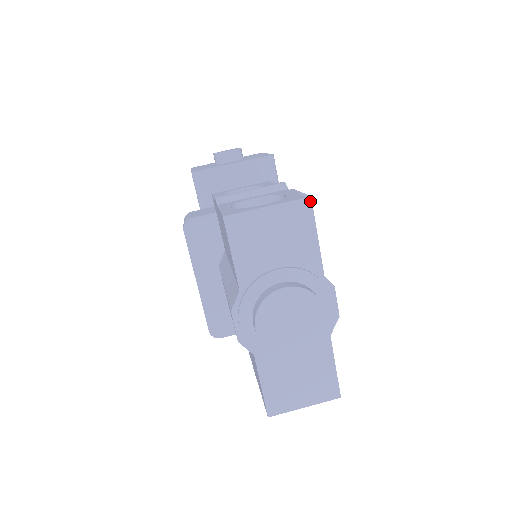
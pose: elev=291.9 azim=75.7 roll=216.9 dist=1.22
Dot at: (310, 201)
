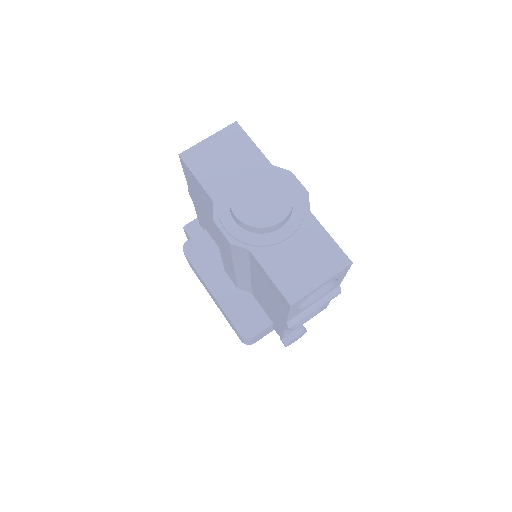
Dot at: occluded
